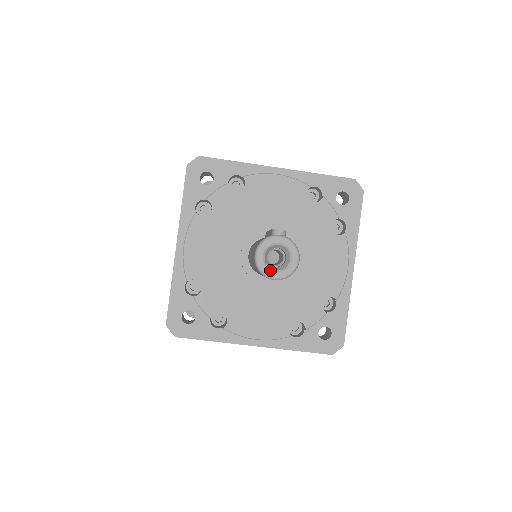
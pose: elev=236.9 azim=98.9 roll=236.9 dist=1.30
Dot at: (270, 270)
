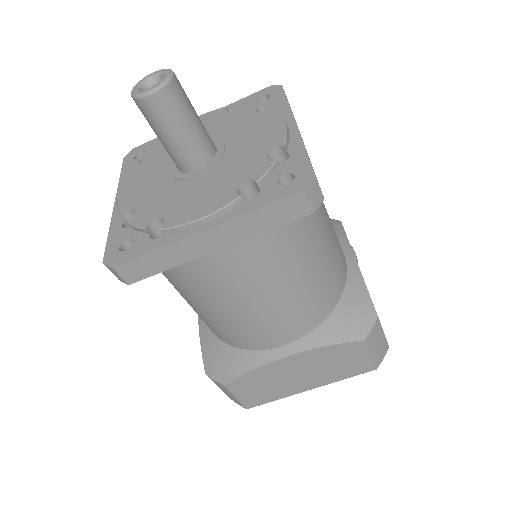
Dot at: (144, 90)
